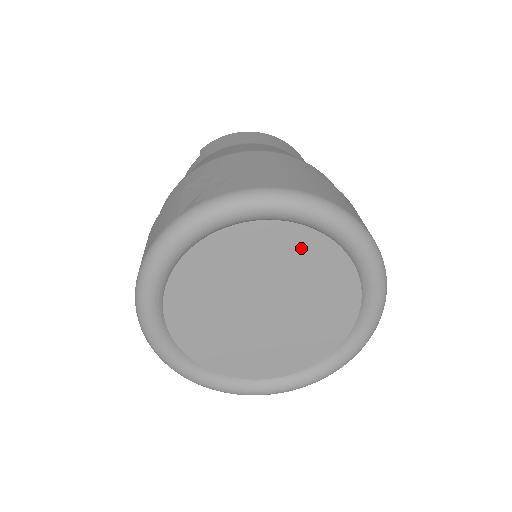
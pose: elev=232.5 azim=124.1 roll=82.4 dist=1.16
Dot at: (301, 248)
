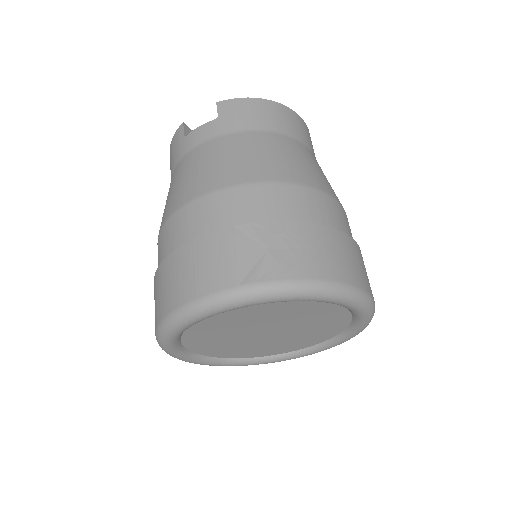
Dot at: (323, 312)
